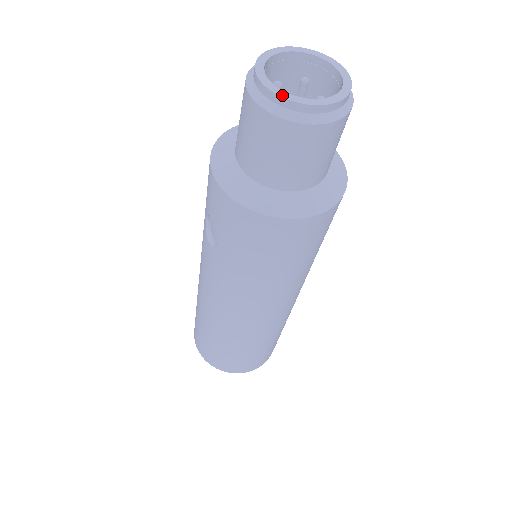
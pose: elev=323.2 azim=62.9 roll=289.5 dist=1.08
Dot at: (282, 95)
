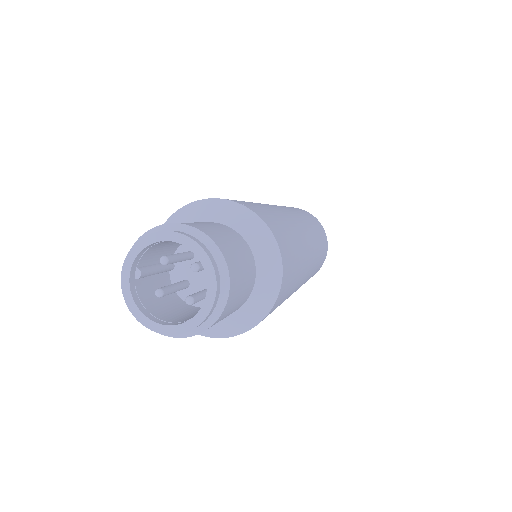
Dot at: (127, 301)
